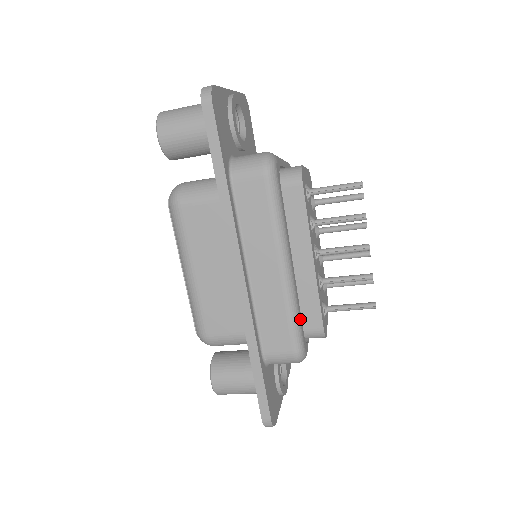
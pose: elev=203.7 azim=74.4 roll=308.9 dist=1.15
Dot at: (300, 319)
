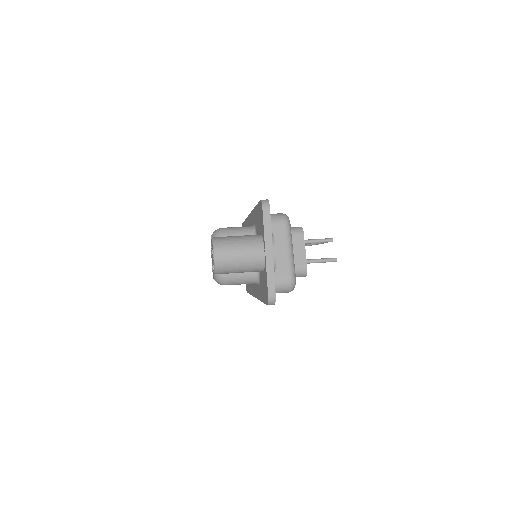
Dot at: occluded
